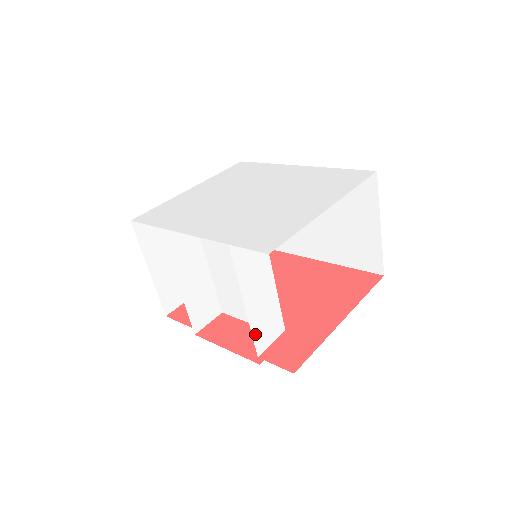
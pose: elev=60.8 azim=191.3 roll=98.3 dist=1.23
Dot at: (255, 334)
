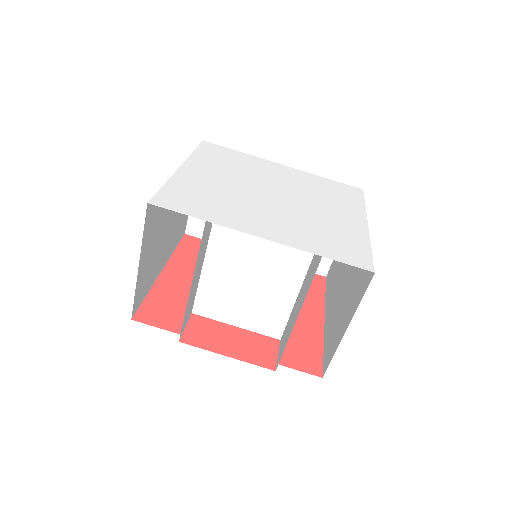
Dot at: (286, 342)
